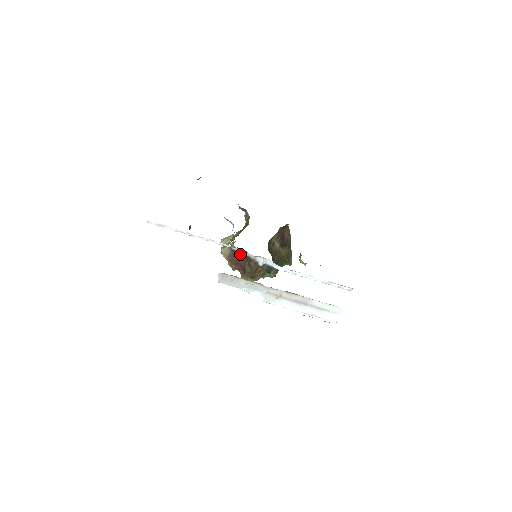
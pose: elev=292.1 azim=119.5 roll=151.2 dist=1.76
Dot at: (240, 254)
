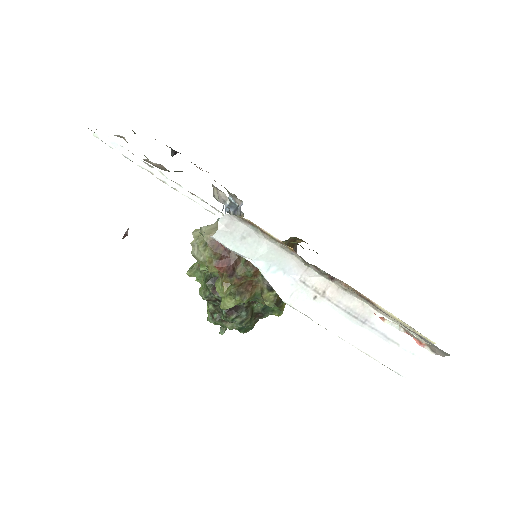
Dot at: occluded
